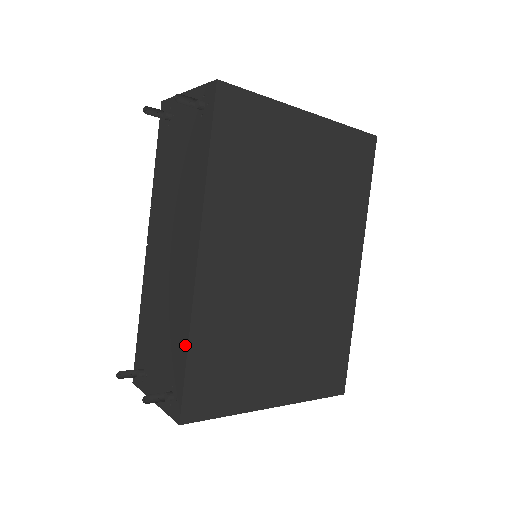
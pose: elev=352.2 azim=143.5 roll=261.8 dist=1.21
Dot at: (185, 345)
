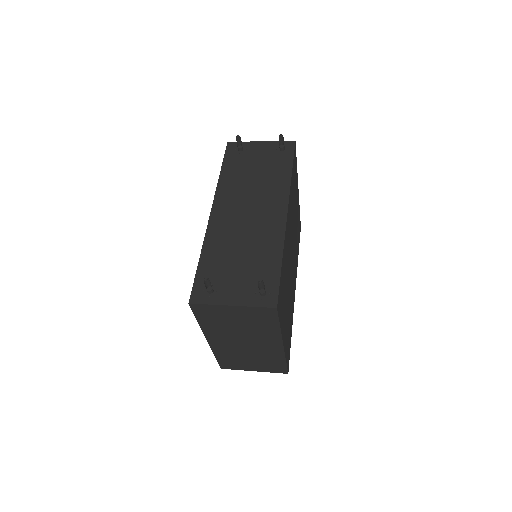
Dot at: (279, 259)
